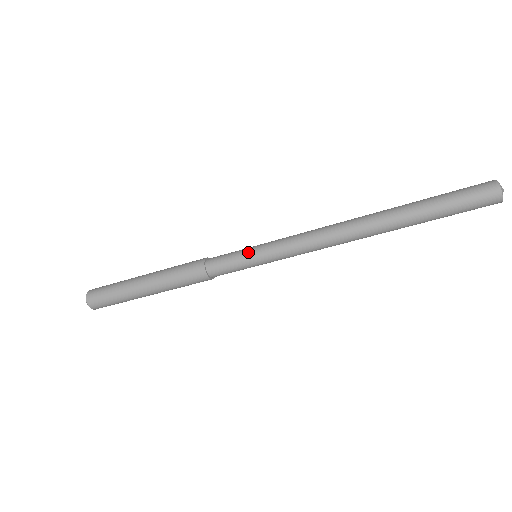
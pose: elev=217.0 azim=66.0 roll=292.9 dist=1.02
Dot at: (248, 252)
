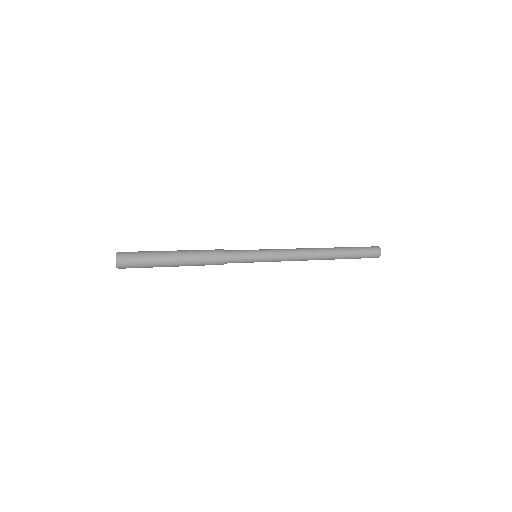
Dot at: (255, 252)
